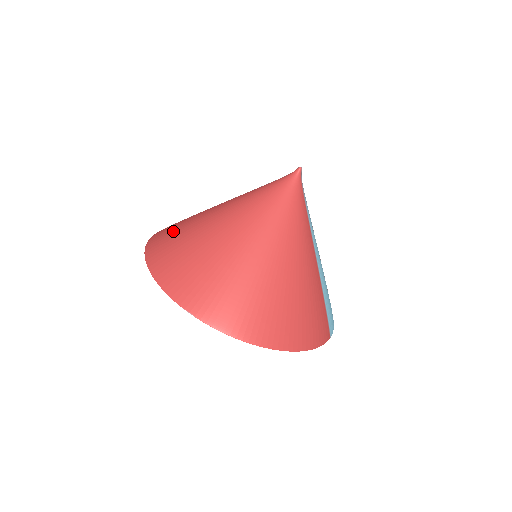
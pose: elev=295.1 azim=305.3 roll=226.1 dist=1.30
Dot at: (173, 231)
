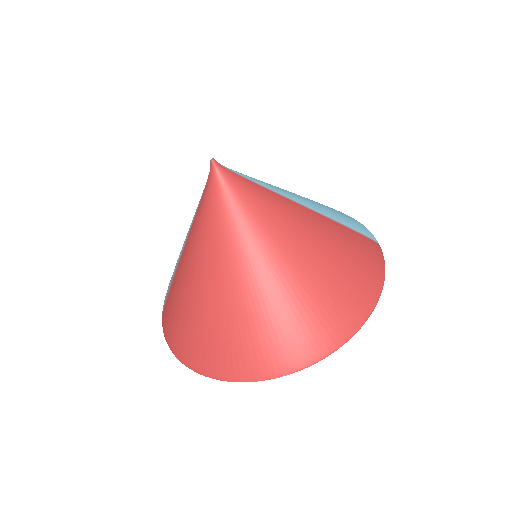
Dot at: (180, 324)
